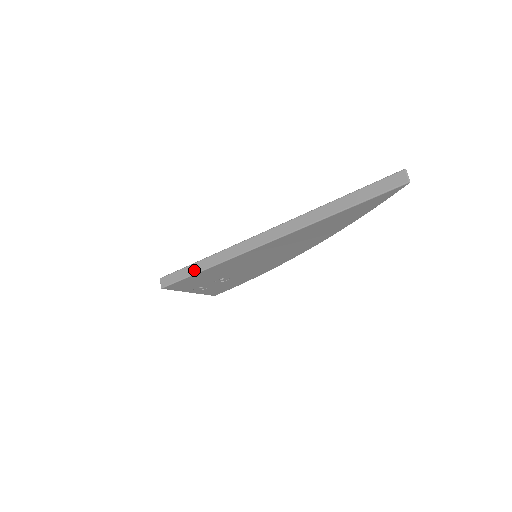
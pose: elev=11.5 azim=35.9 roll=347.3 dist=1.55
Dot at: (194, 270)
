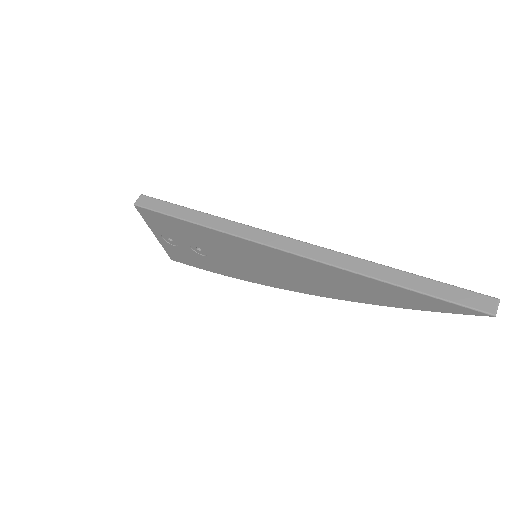
Dot at: (185, 215)
